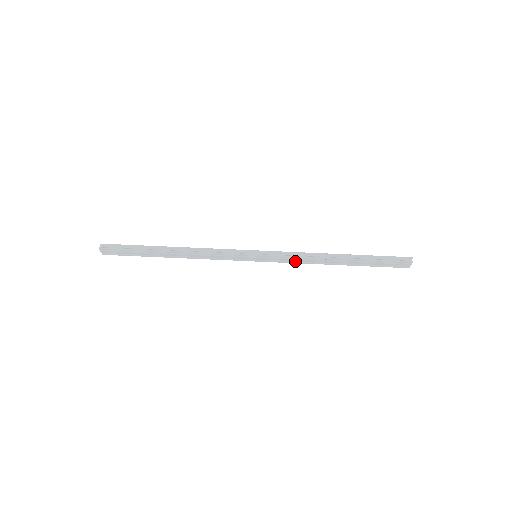
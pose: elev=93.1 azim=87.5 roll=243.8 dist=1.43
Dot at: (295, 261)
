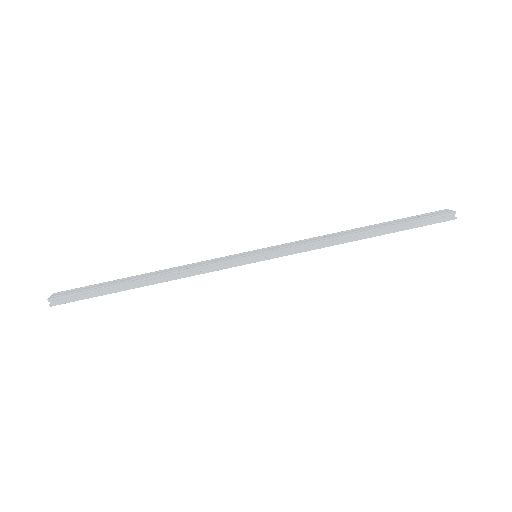
Dot at: occluded
